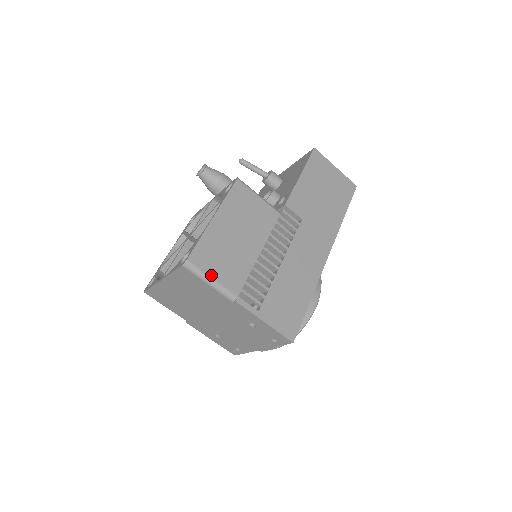
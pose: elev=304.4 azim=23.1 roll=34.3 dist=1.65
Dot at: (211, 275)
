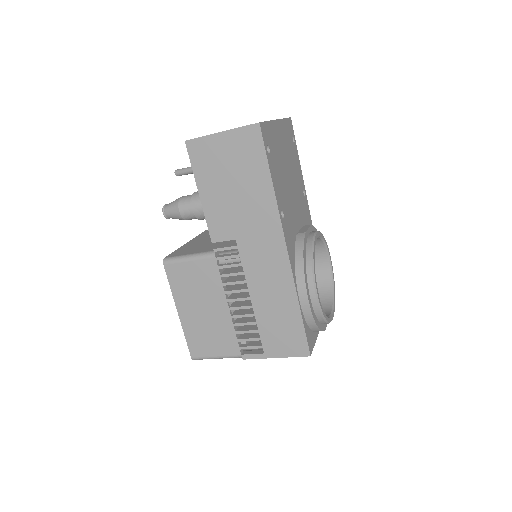
Dot at: (213, 355)
